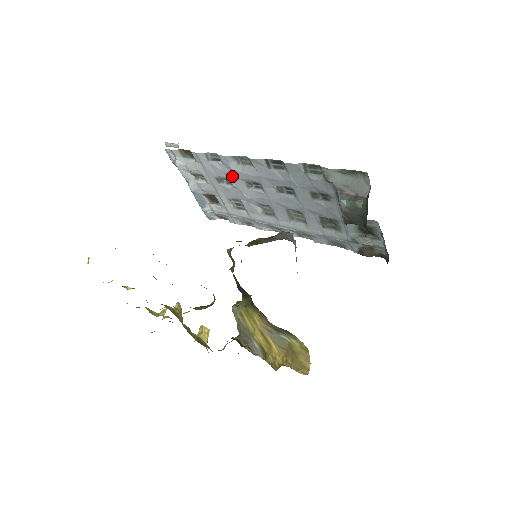
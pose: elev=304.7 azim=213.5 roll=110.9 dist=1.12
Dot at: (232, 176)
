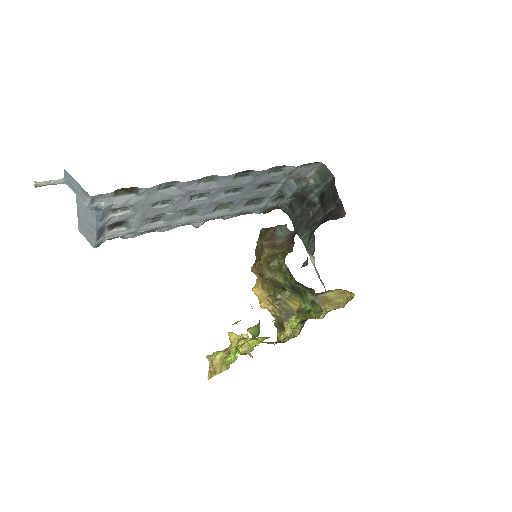
Dot at: (181, 196)
